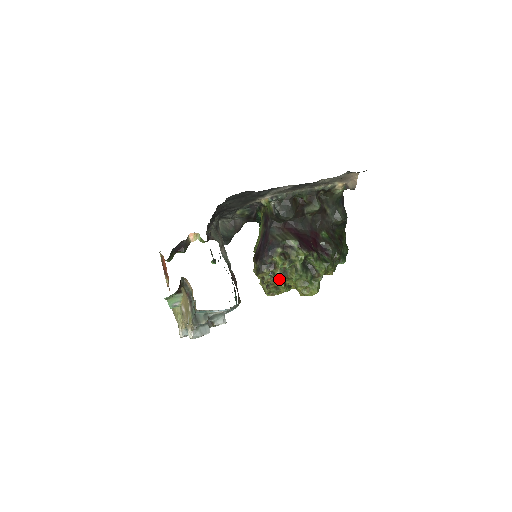
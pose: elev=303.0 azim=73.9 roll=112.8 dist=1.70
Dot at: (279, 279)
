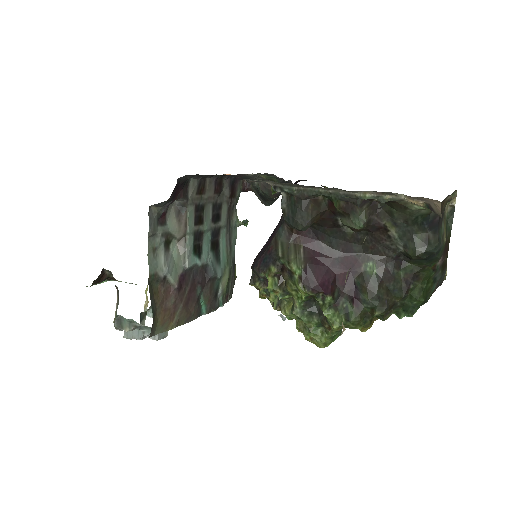
Dot at: (273, 303)
